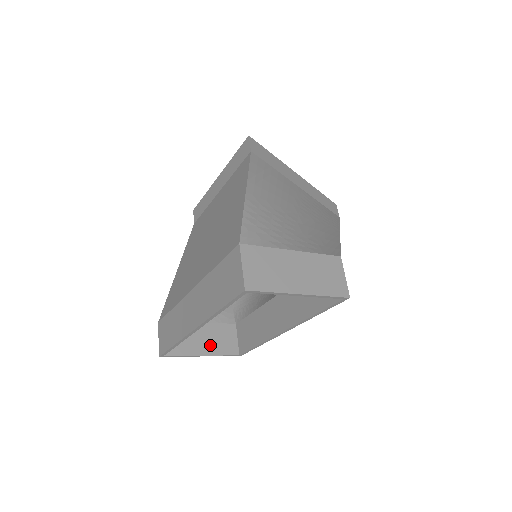
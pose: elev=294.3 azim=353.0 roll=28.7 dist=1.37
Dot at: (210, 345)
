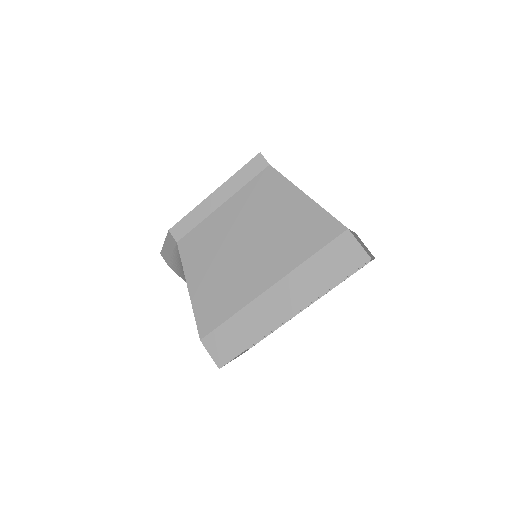
Dot at: occluded
